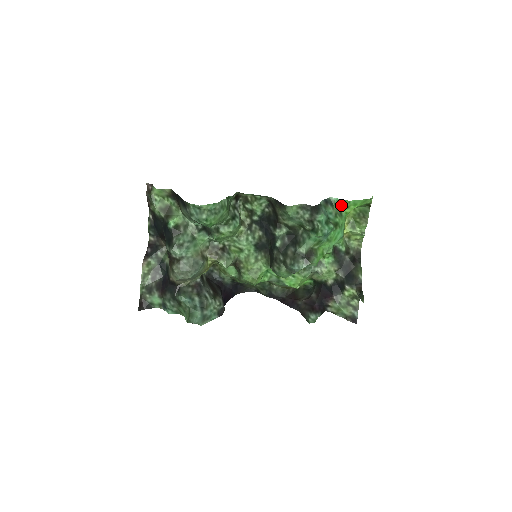
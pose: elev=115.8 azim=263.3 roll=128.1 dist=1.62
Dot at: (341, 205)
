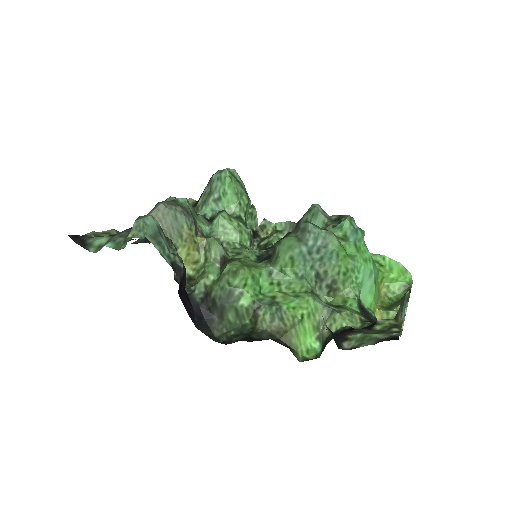
Dot at: occluded
